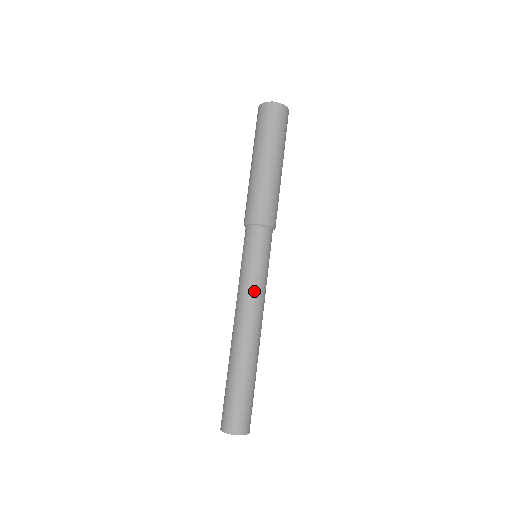
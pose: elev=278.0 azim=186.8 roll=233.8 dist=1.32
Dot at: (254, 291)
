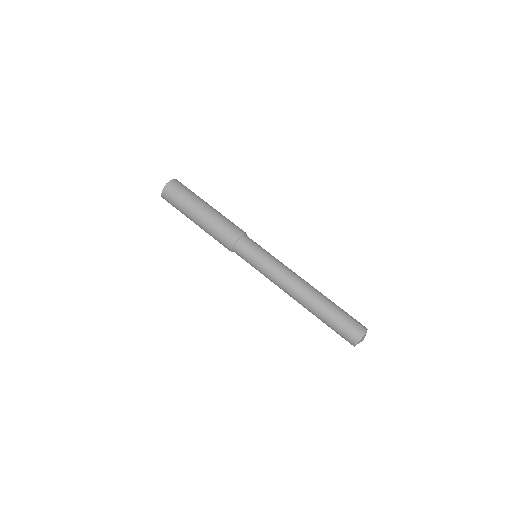
Dot at: (276, 272)
